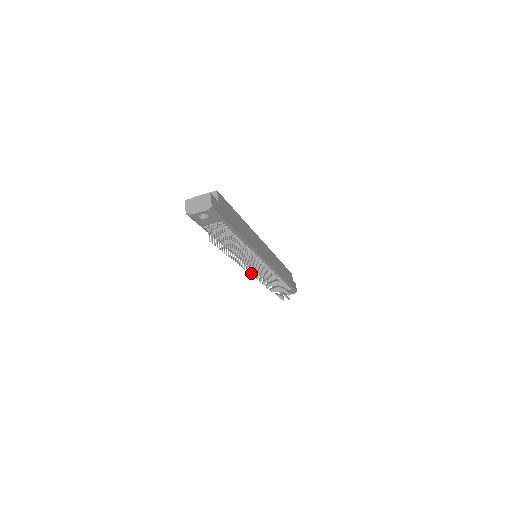
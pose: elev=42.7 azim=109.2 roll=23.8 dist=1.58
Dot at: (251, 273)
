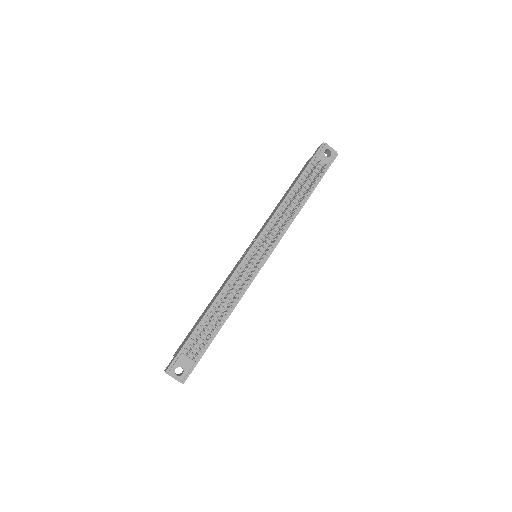
Dot at: (266, 240)
